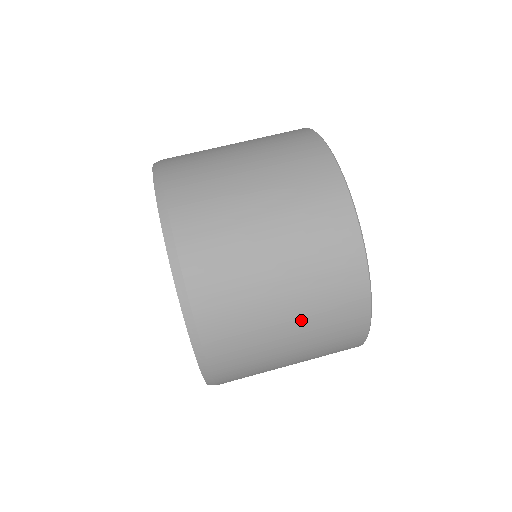
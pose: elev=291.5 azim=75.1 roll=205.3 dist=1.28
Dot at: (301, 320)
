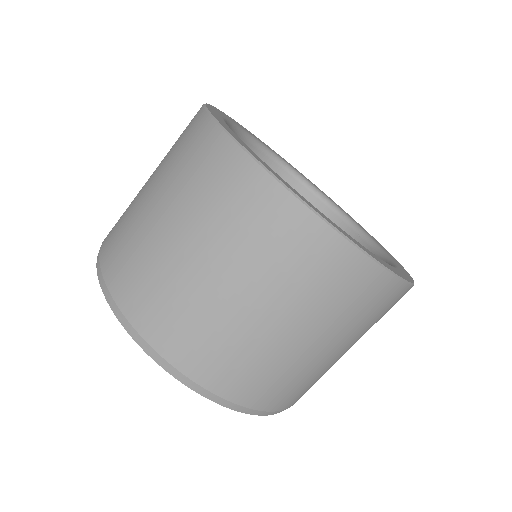
Dot at: occluded
